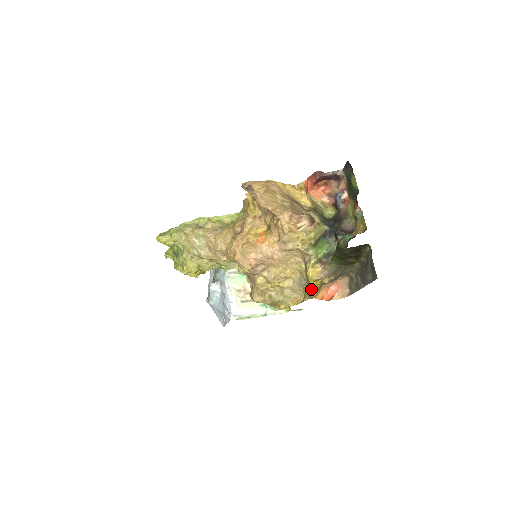
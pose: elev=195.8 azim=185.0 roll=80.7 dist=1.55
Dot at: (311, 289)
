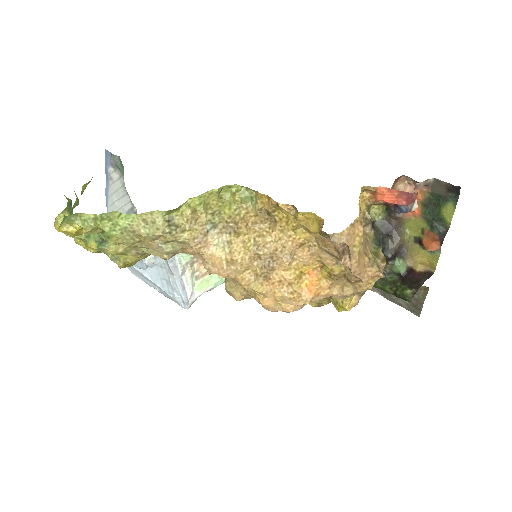
Dot at: (326, 301)
